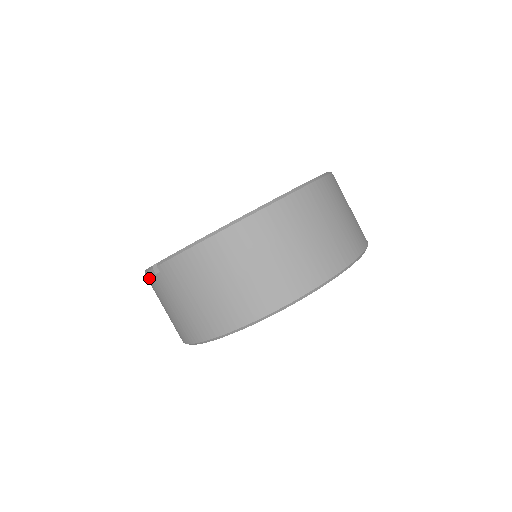
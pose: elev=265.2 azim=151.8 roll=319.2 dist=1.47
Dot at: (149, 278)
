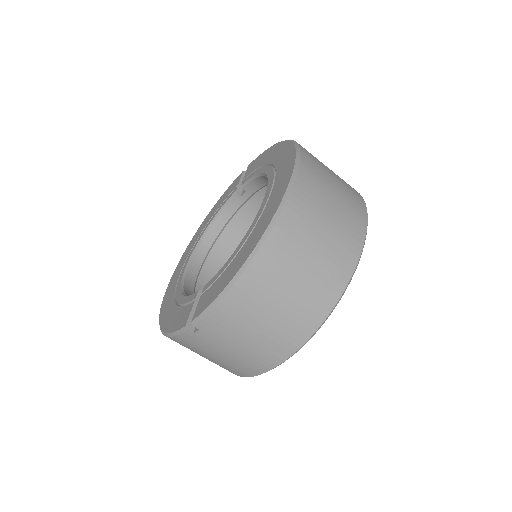
Dot at: (181, 340)
